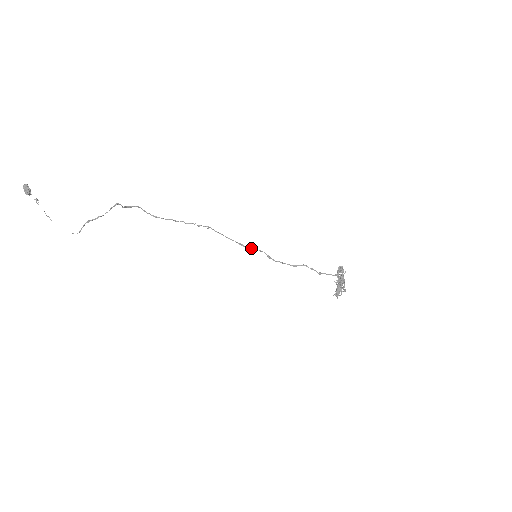
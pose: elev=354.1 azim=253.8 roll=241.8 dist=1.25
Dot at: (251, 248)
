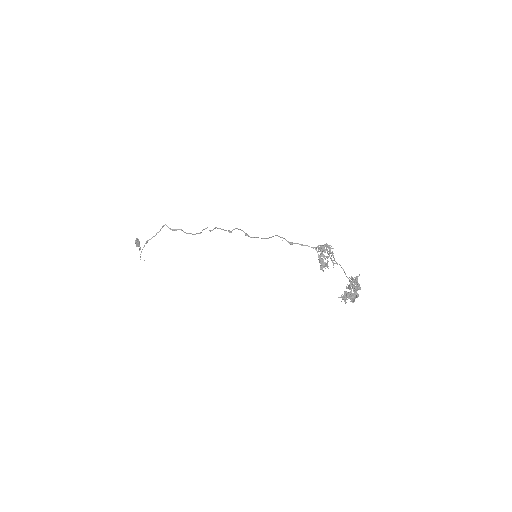
Dot at: (233, 229)
